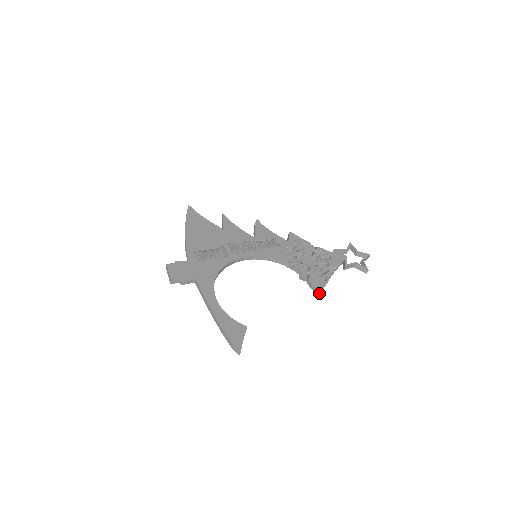
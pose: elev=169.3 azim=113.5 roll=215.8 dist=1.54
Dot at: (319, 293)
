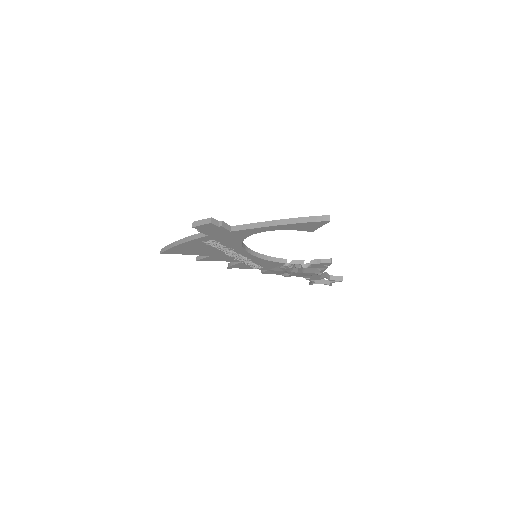
Dot at: (331, 259)
